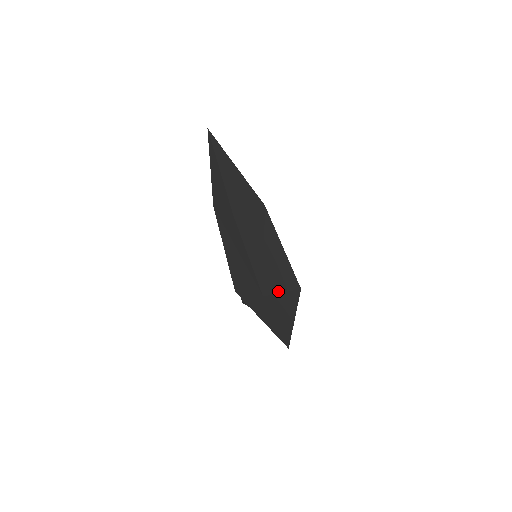
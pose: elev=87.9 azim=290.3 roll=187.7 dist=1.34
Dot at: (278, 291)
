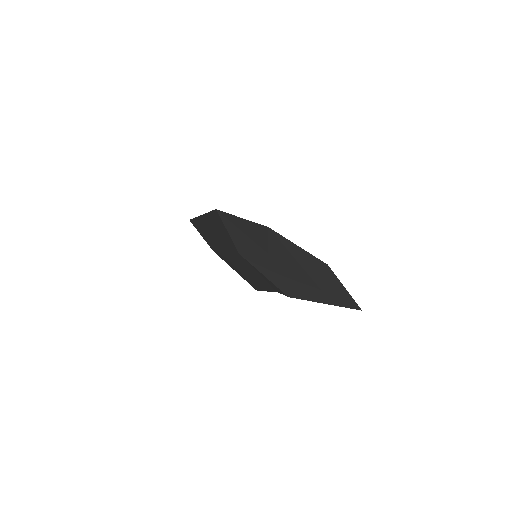
Dot at: (323, 279)
